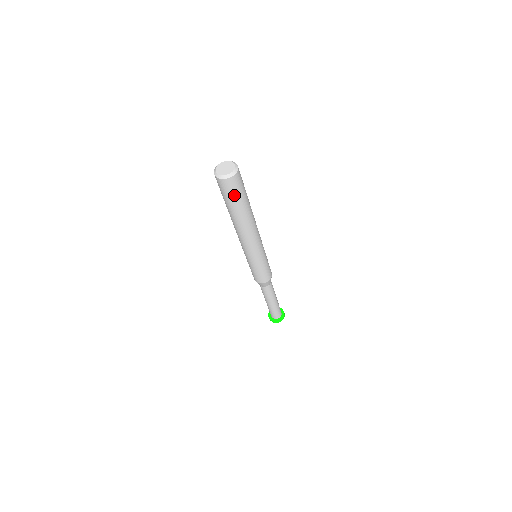
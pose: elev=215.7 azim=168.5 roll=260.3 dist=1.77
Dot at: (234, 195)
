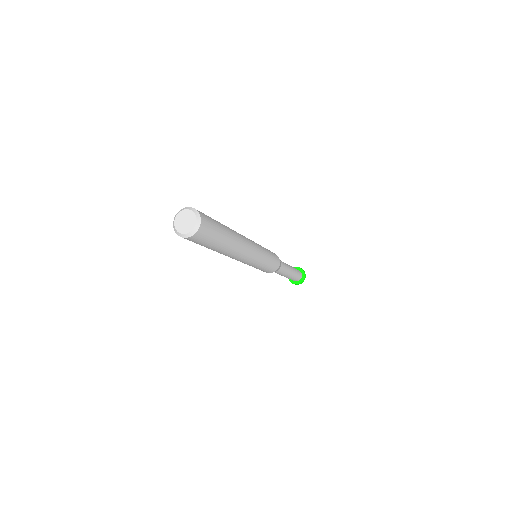
Dot at: (208, 241)
